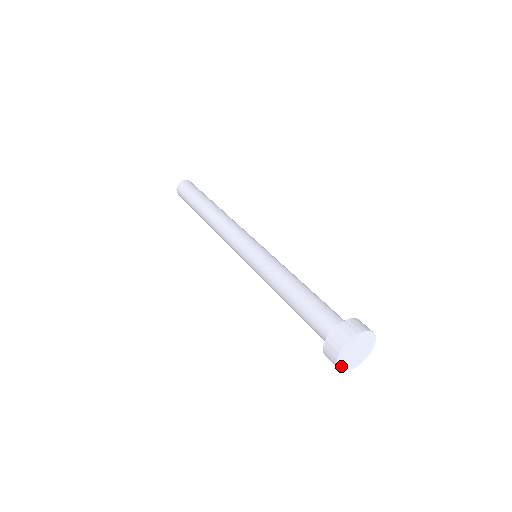
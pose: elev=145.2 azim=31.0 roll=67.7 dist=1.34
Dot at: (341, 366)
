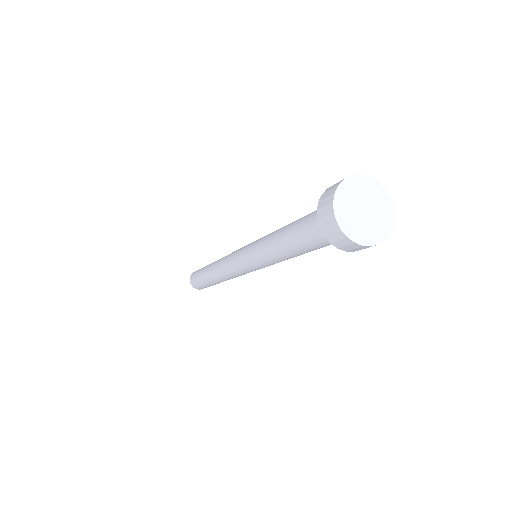
Dot at: (354, 236)
